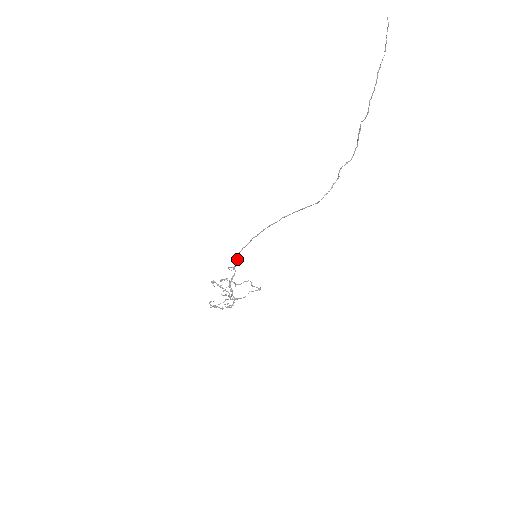
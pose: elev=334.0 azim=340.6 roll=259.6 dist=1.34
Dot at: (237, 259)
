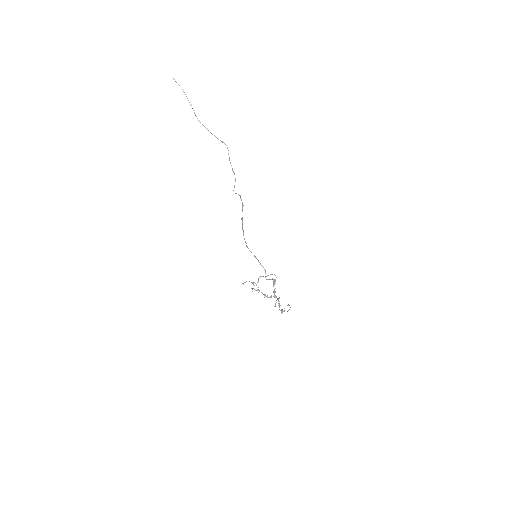
Dot at: occluded
